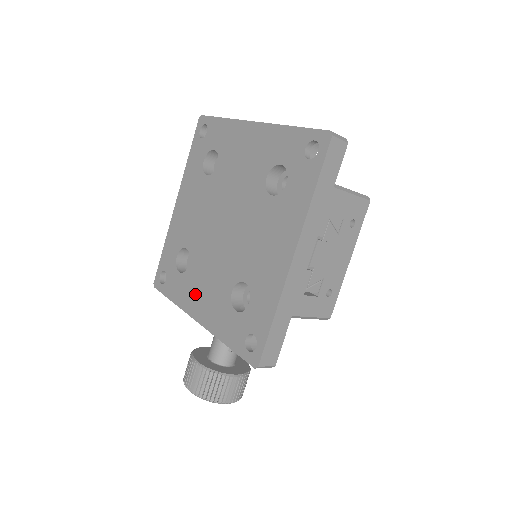
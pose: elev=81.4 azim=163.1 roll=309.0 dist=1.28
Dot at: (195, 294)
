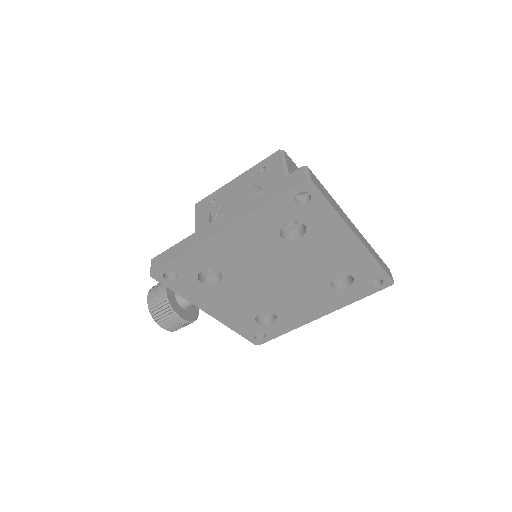
Dot at: (217, 302)
